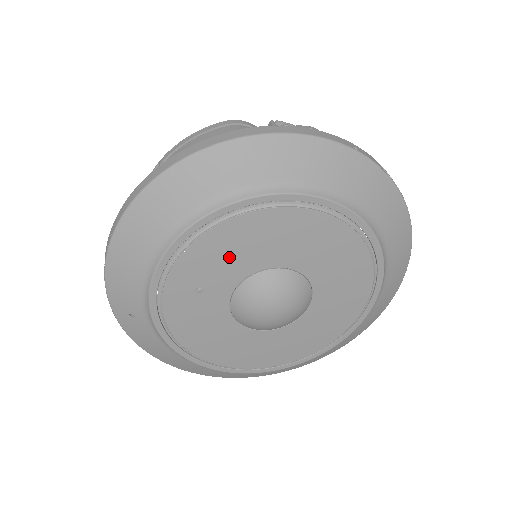
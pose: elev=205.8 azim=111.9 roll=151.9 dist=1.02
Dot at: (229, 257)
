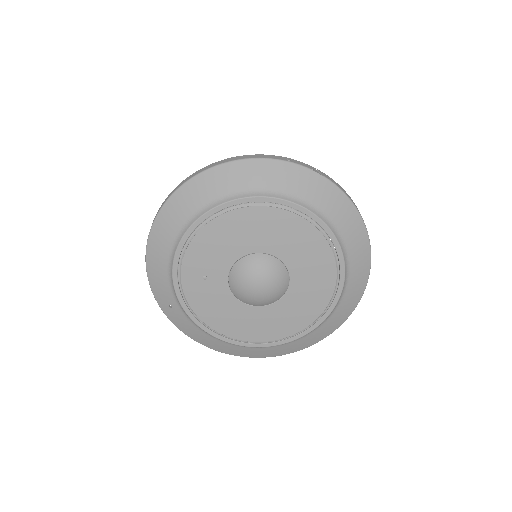
Dot at: (217, 250)
